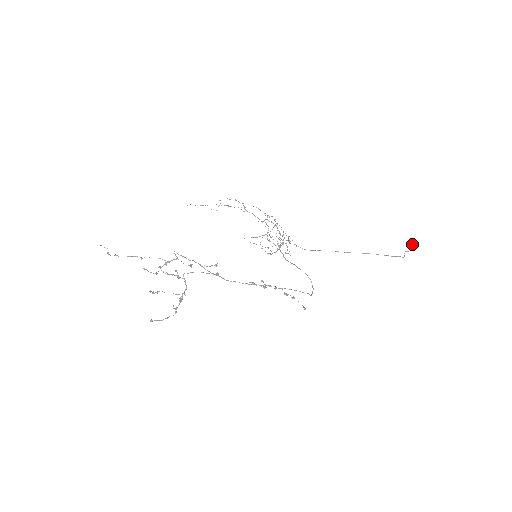
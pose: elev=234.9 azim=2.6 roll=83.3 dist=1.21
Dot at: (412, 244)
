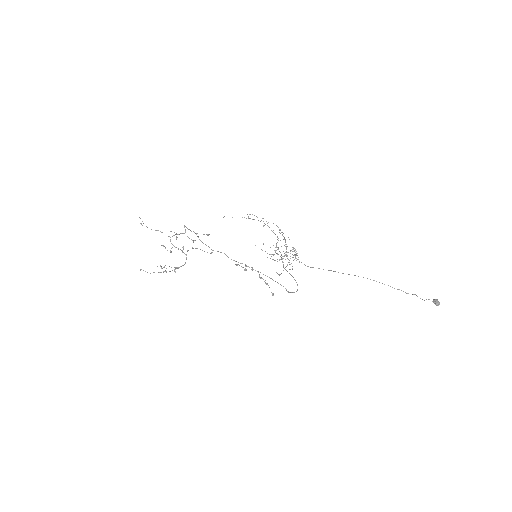
Dot at: (435, 301)
